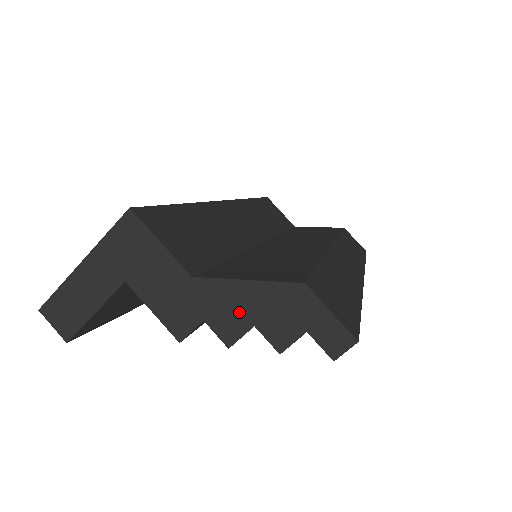
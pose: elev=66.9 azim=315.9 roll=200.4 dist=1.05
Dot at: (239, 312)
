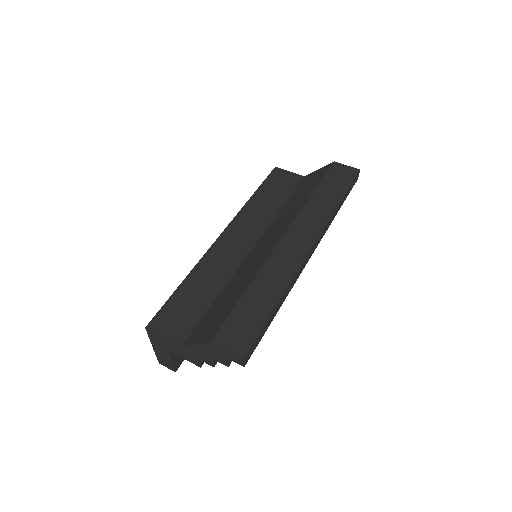
Dot at: (204, 355)
